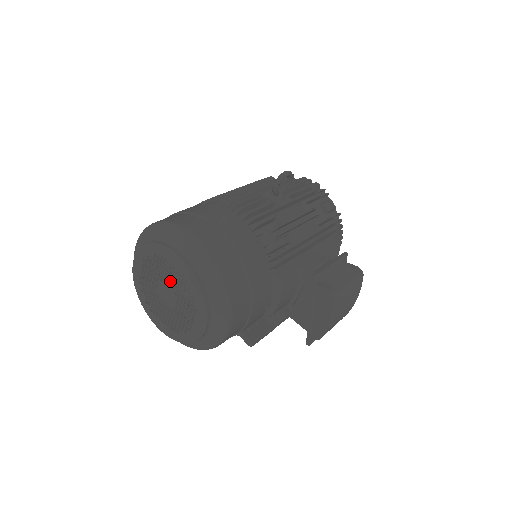
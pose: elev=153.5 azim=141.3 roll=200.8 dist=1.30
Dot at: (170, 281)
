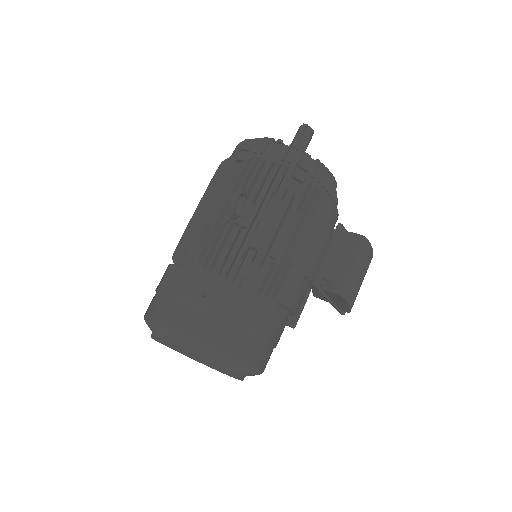
Dot at: occluded
